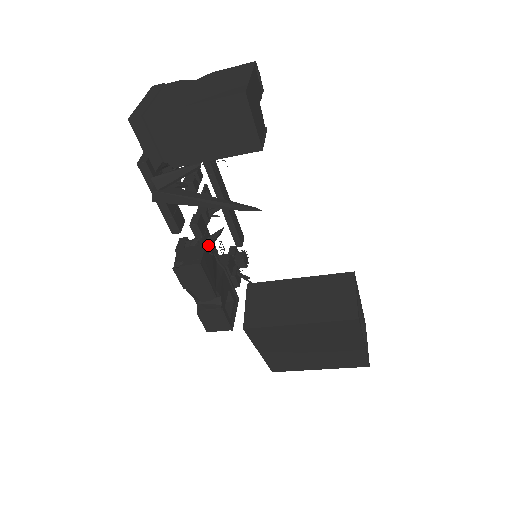
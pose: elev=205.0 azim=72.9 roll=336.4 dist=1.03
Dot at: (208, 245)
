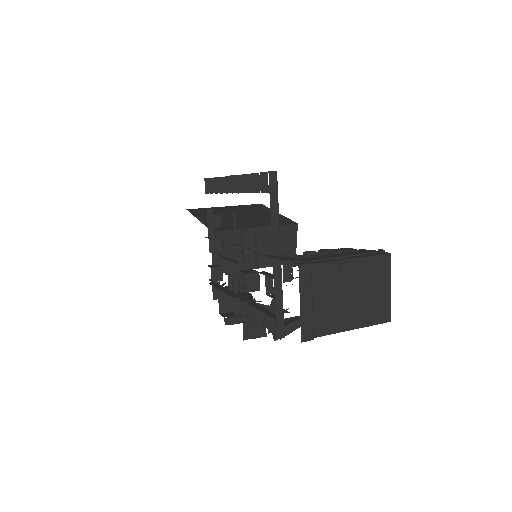
Dot at: occluded
